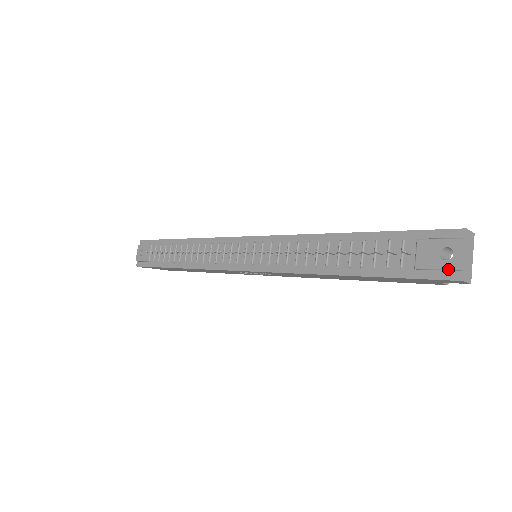
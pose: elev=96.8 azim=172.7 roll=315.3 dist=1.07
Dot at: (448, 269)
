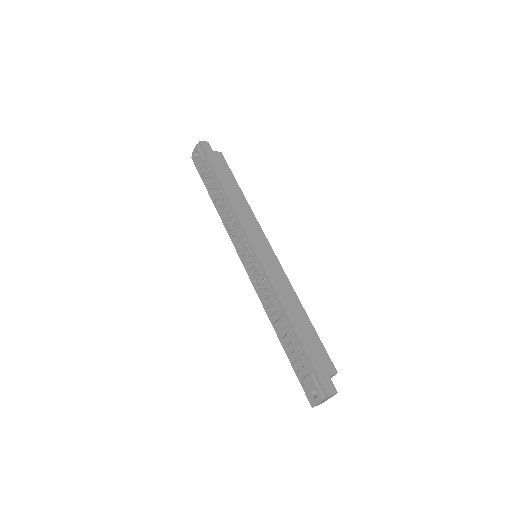
Dot at: (310, 399)
